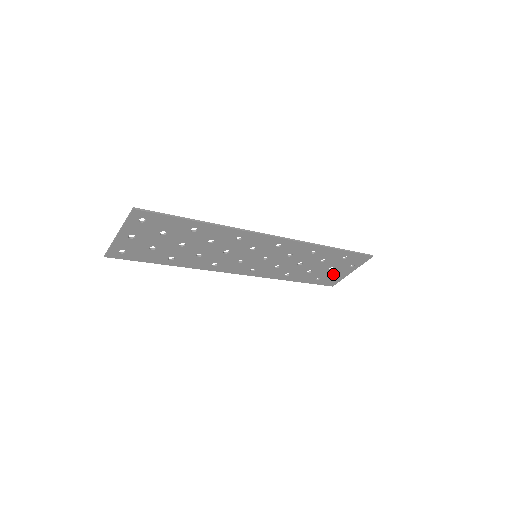
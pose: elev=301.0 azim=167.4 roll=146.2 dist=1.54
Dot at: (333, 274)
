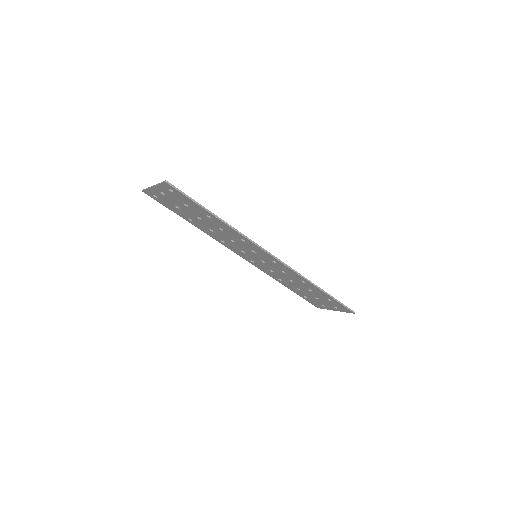
Dot at: (319, 302)
